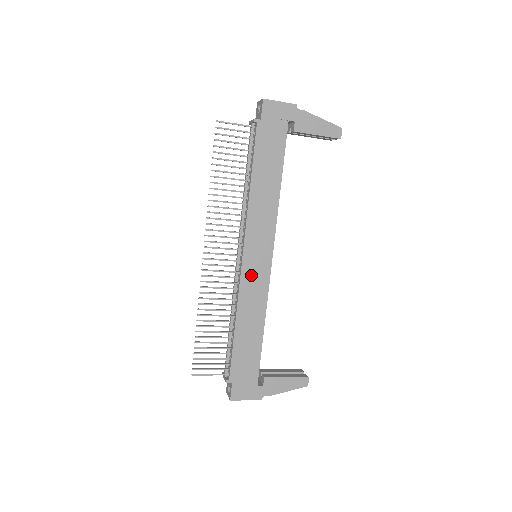
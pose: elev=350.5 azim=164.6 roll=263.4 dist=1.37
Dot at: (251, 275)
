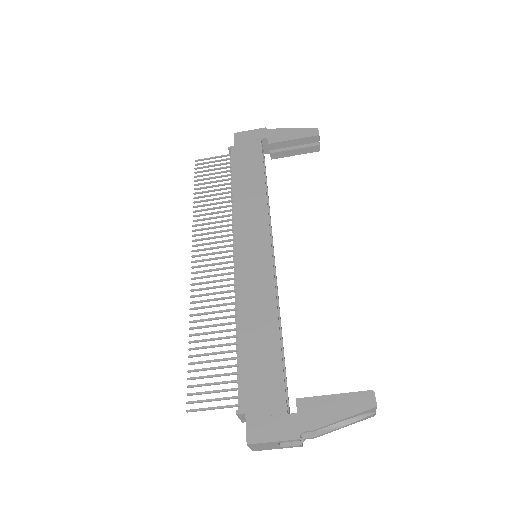
Dot at: (248, 269)
